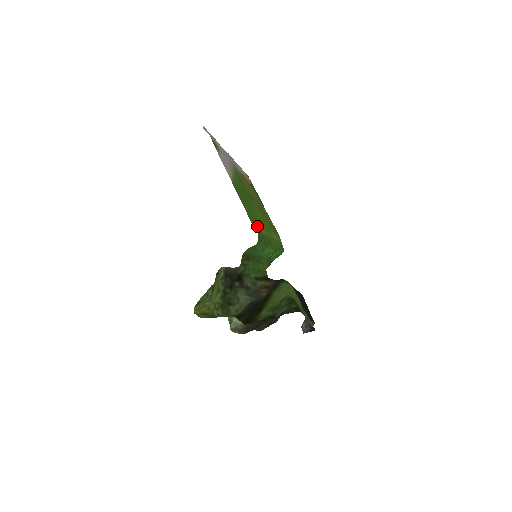
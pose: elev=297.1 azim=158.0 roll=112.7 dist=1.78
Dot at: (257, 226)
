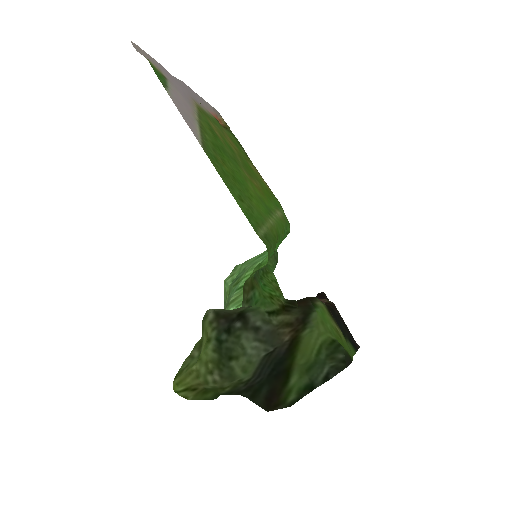
Dot at: (258, 222)
